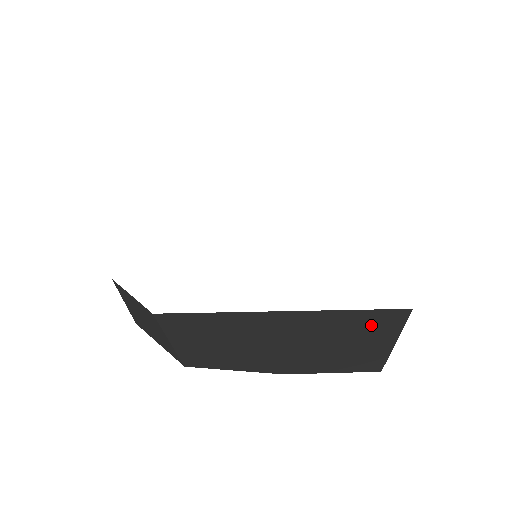
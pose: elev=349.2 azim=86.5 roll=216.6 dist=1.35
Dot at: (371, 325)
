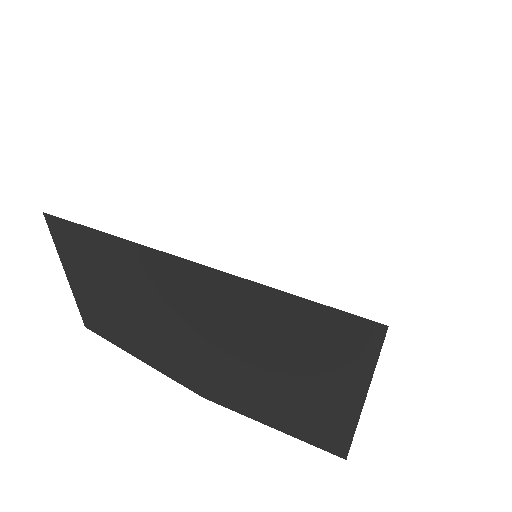
Dot at: (320, 340)
